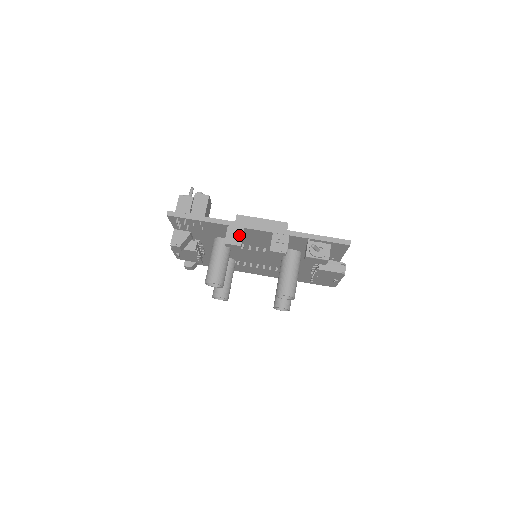
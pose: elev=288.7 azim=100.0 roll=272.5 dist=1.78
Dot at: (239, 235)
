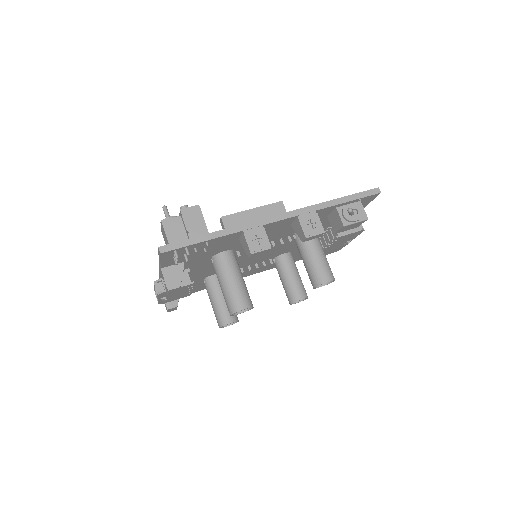
Dot at: (262, 236)
